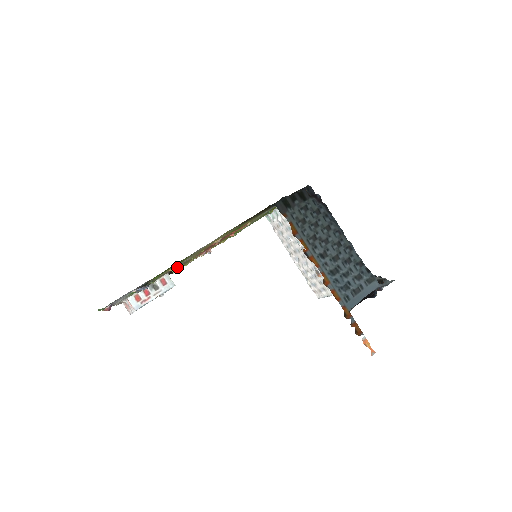
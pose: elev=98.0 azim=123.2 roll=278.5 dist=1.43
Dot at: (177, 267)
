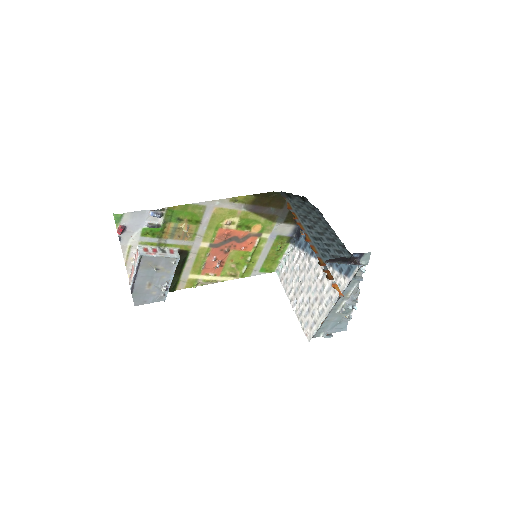
Dot at: (188, 228)
